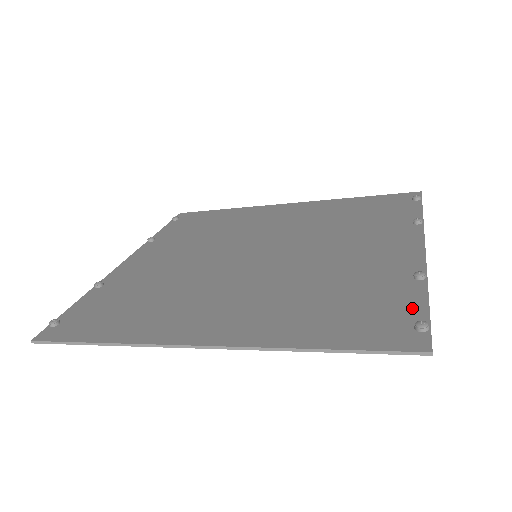
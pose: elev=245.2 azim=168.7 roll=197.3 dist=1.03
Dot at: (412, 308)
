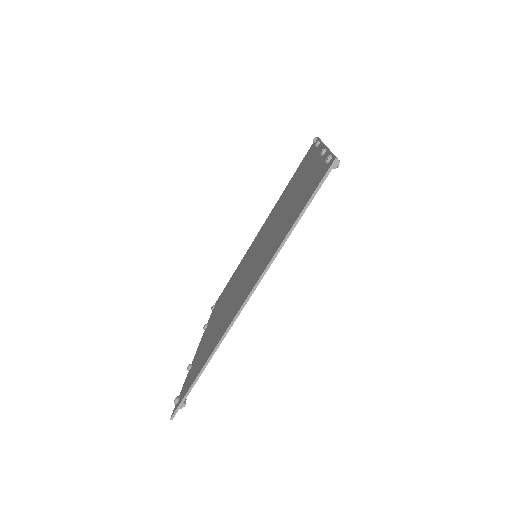
Dot at: (324, 163)
